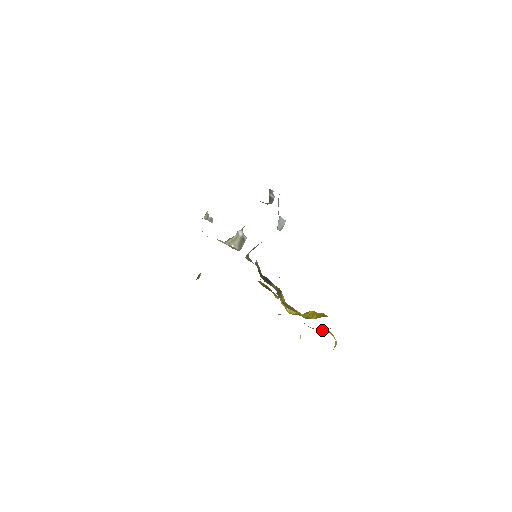
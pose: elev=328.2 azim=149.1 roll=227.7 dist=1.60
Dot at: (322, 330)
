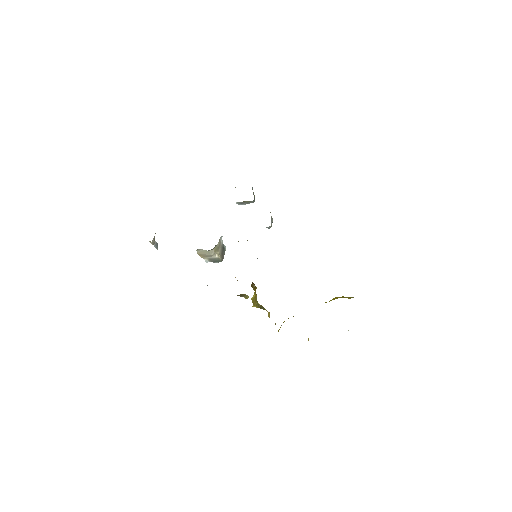
Dot at: occluded
